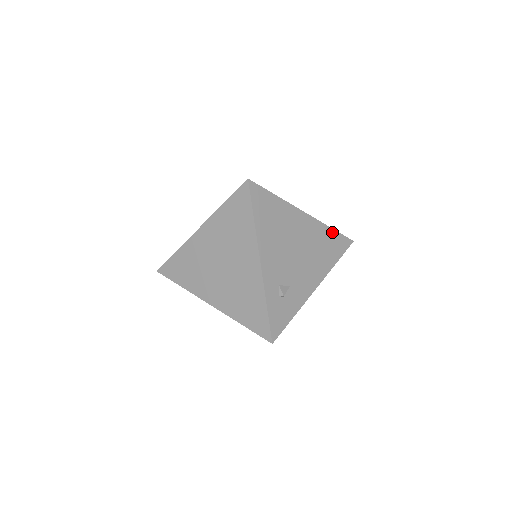
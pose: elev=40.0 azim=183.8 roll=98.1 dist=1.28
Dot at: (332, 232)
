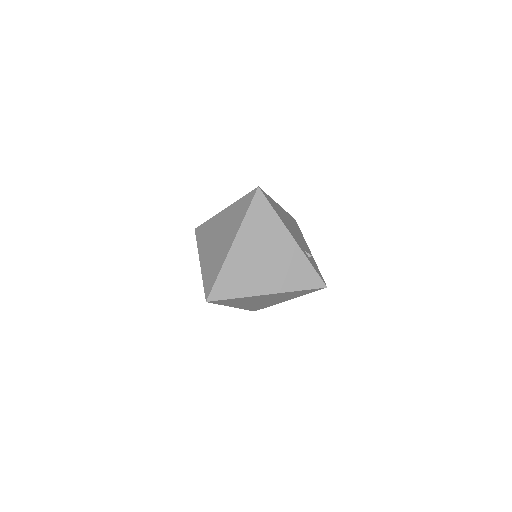
Dot at: (289, 215)
